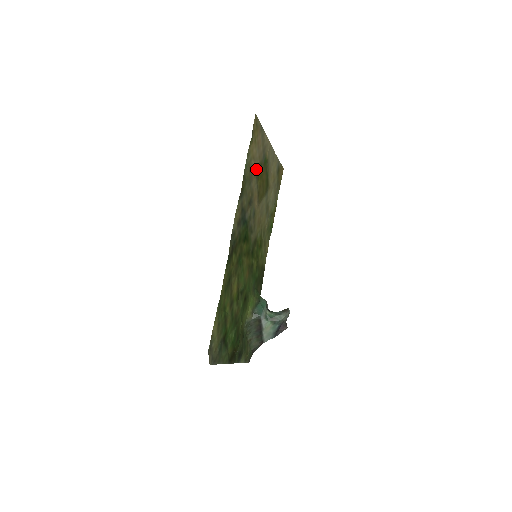
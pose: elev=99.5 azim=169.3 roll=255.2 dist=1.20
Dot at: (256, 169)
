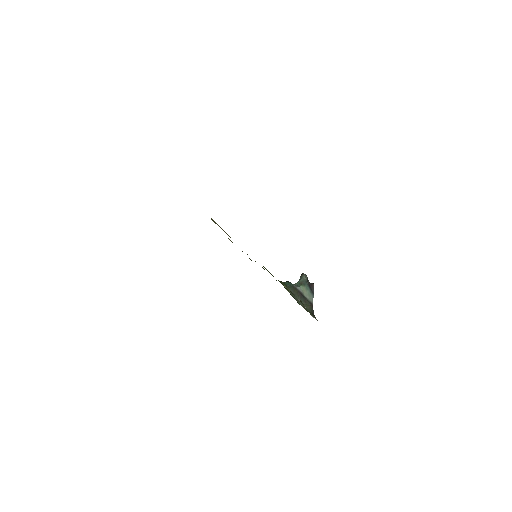
Dot at: occluded
